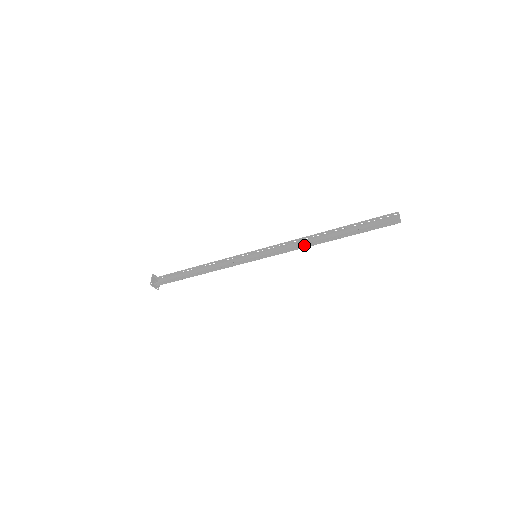
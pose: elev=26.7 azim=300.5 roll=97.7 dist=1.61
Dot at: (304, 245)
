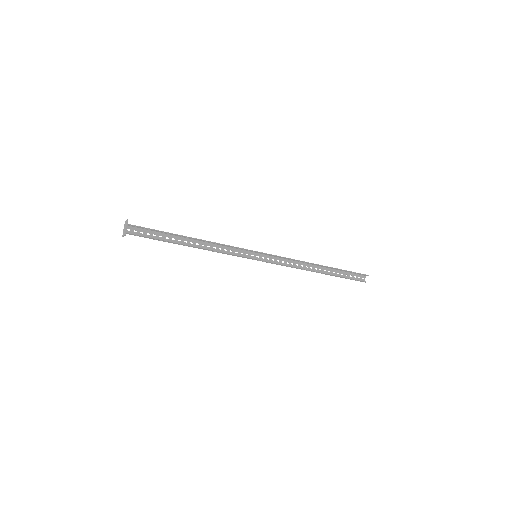
Dot at: (302, 269)
